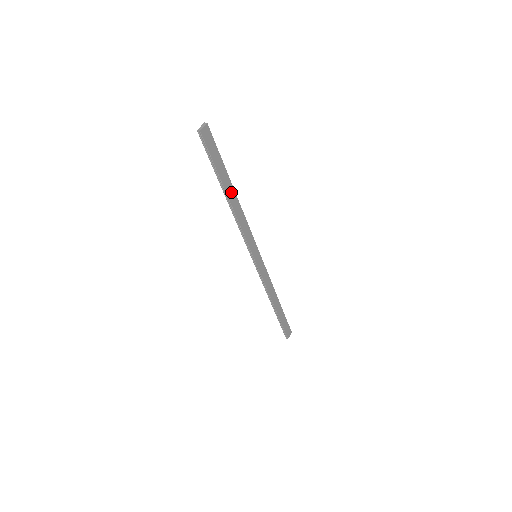
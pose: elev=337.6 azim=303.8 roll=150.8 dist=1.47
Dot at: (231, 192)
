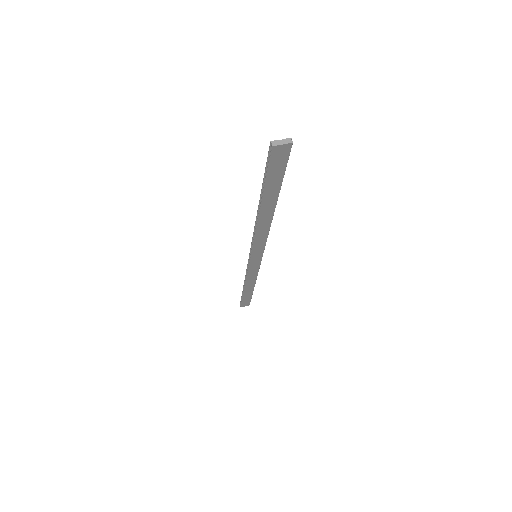
Dot at: (269, 208)
